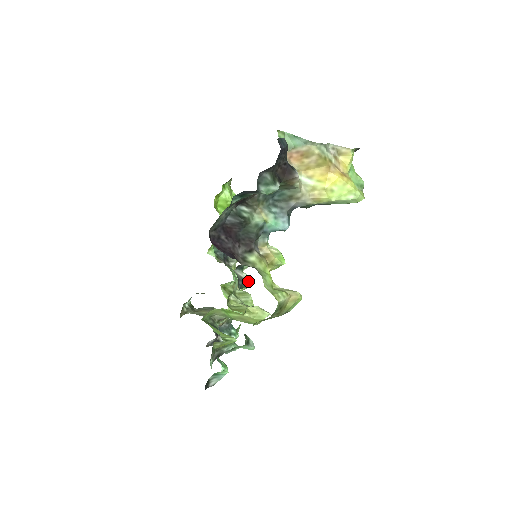
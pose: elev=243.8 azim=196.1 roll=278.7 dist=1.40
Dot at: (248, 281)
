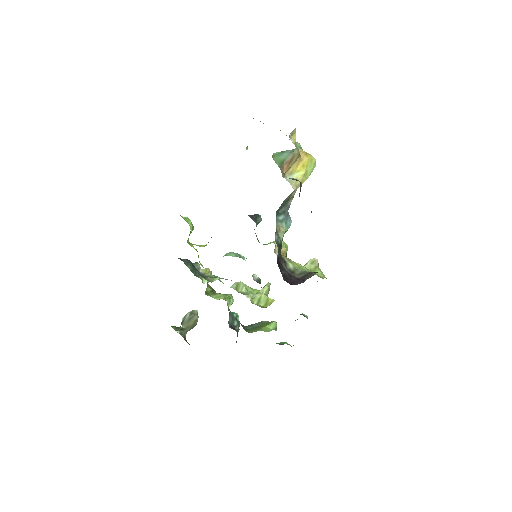
Dot at: (258, 277)
